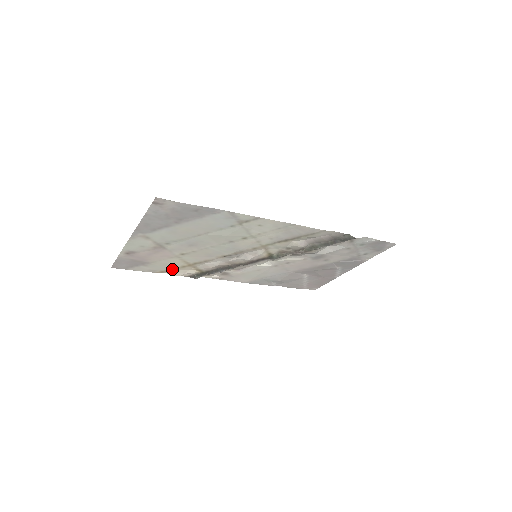
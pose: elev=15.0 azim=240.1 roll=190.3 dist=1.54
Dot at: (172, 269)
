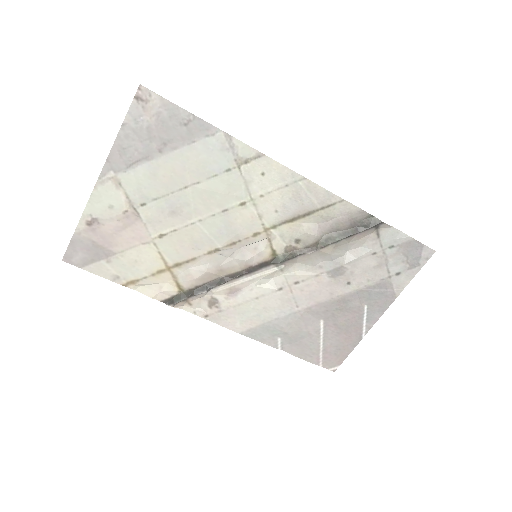
Dot at: (143, 278)
